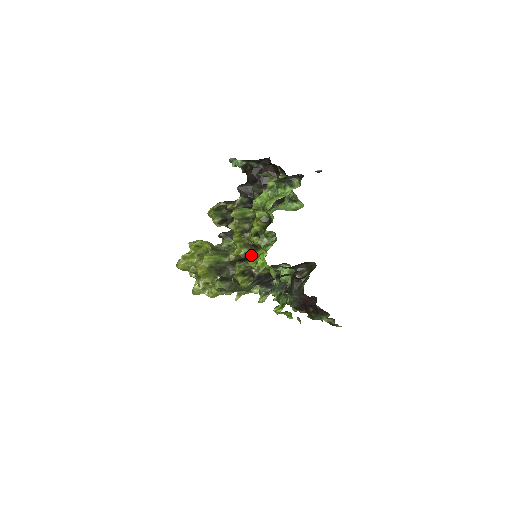
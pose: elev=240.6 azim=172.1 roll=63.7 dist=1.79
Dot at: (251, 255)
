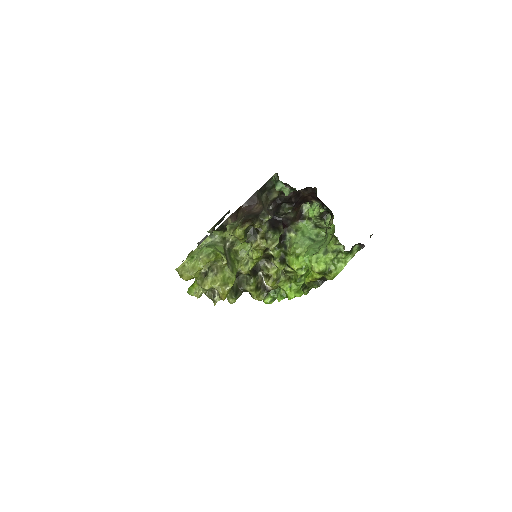
Dot at: (261, 265)
